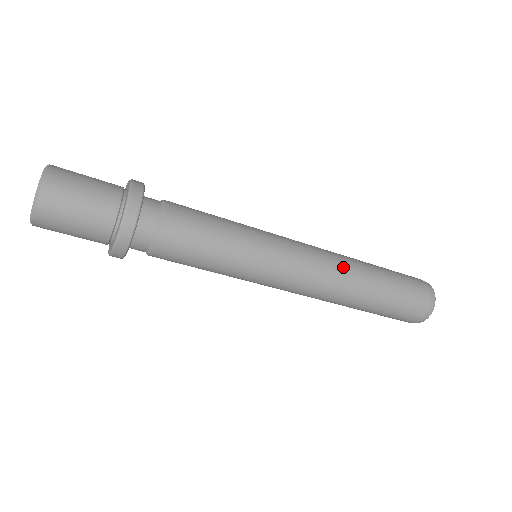
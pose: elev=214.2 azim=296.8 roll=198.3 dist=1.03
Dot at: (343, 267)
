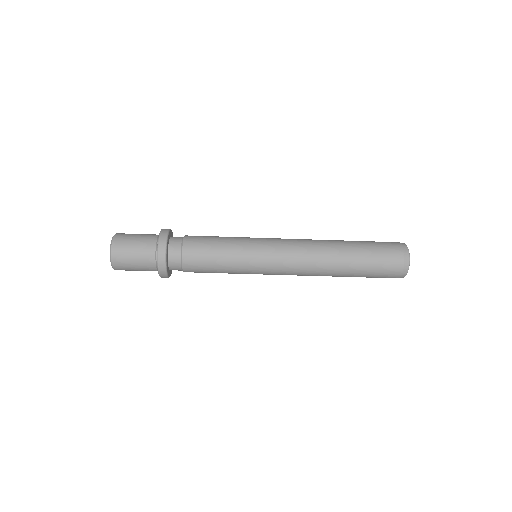
Dot at: (319, 251)
